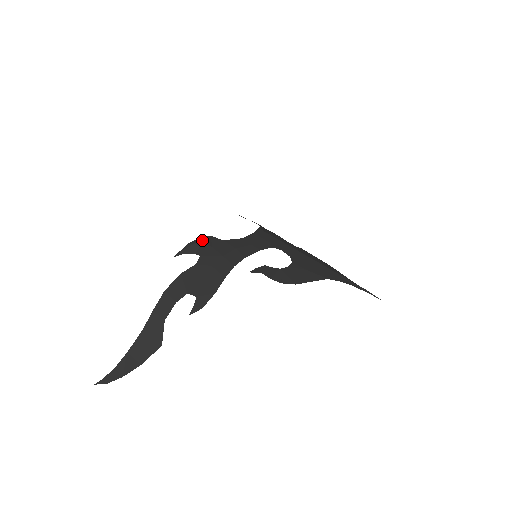
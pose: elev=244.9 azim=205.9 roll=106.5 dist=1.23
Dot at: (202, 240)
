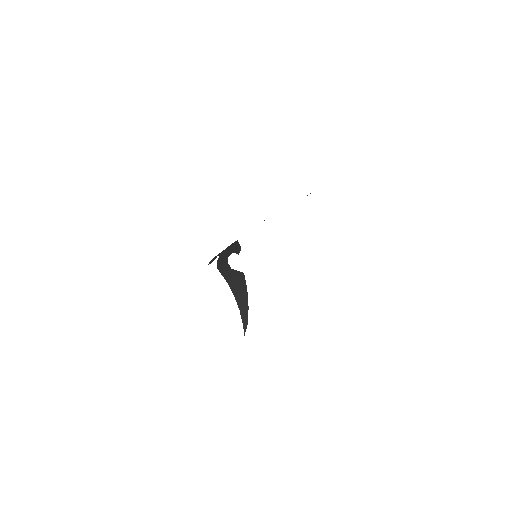
Dot at: occluded
